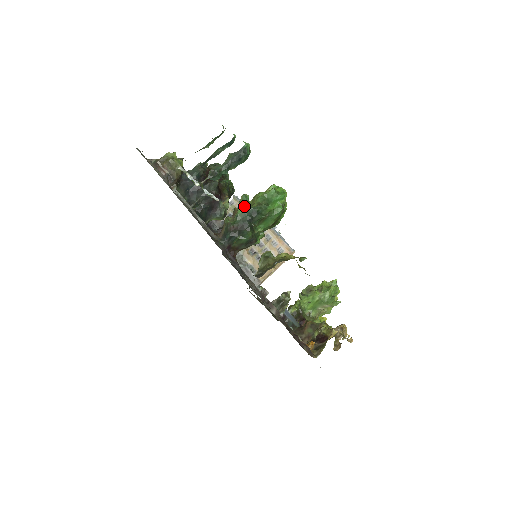
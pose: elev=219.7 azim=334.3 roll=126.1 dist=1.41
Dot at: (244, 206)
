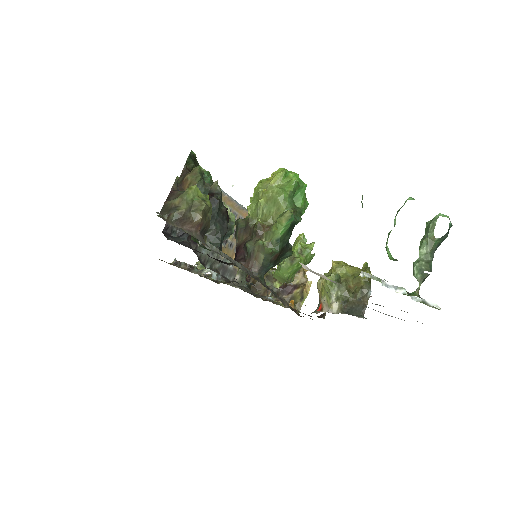
Dot at: (289, 225)
